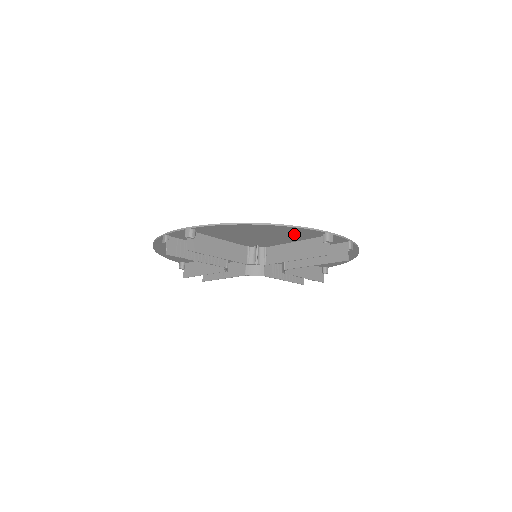
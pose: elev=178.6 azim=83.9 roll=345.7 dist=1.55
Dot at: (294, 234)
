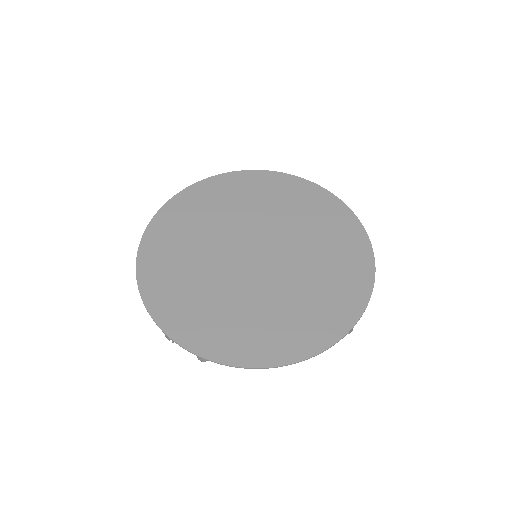
Dot at: (313, 329)
